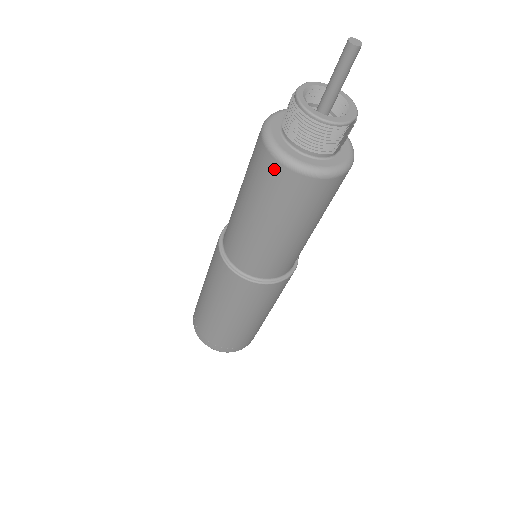
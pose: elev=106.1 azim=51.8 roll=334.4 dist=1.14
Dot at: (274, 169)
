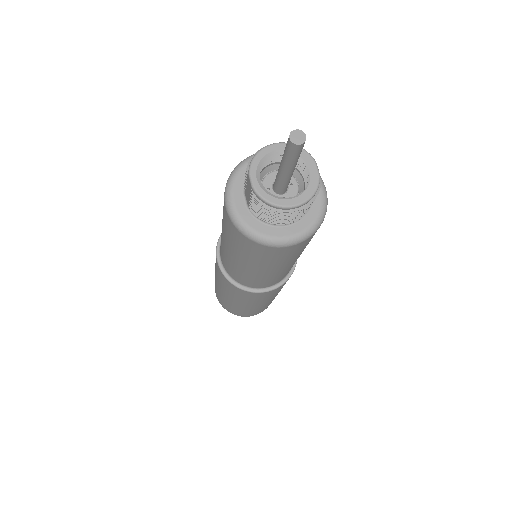
Dot at: (281, 251)
